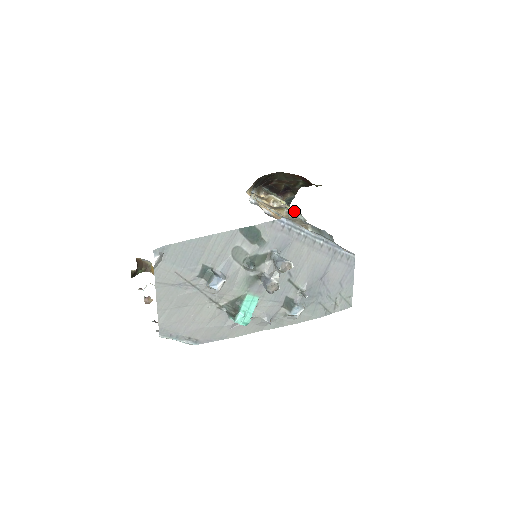
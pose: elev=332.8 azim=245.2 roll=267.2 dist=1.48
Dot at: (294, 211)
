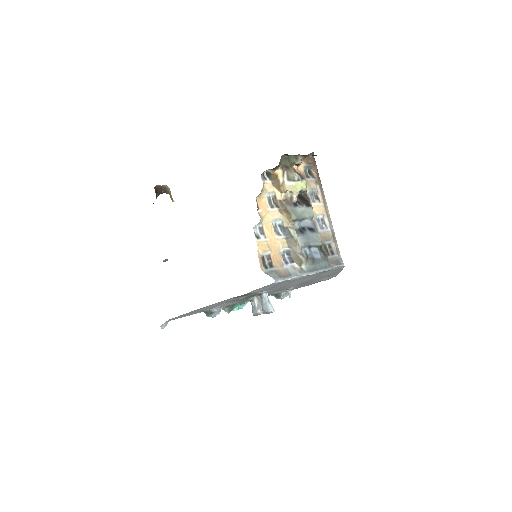
Dot at: (304, 205)
